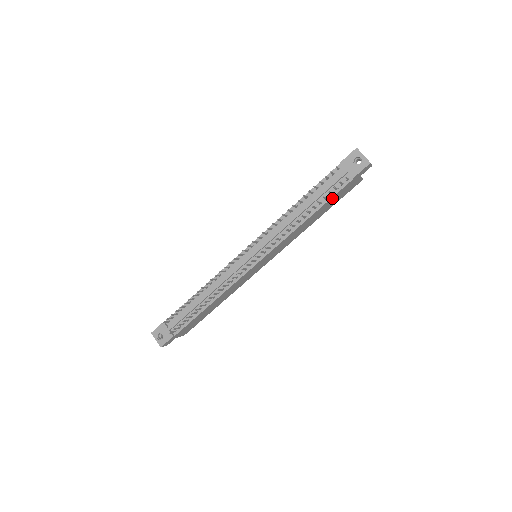
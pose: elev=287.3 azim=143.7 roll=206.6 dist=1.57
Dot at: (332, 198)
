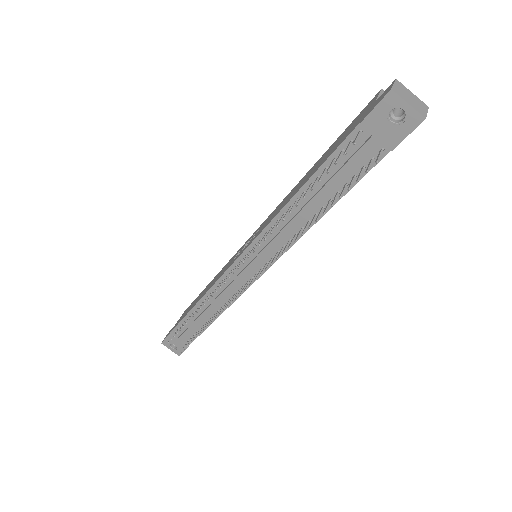
Dot at: occluded
